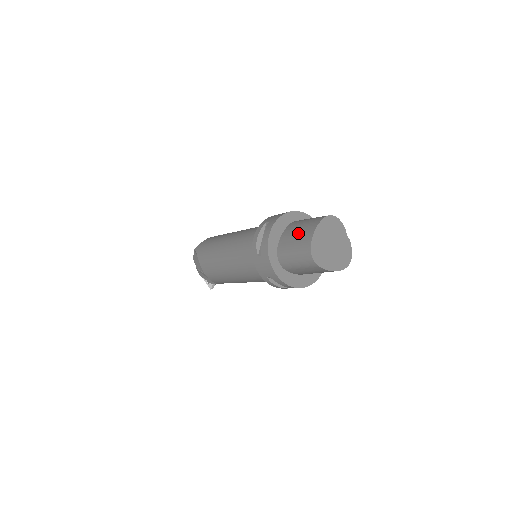
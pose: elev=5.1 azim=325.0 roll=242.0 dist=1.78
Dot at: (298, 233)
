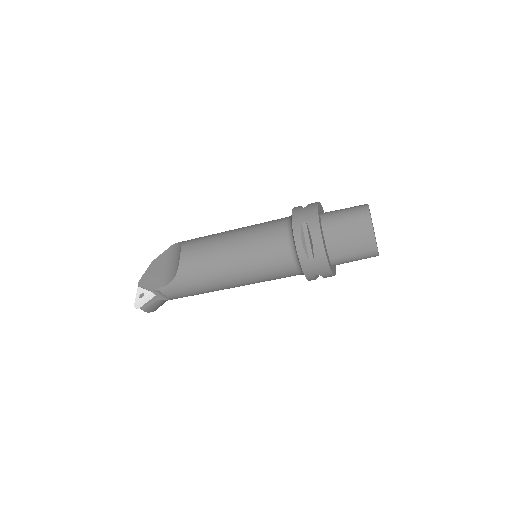
Dot at: occluded
